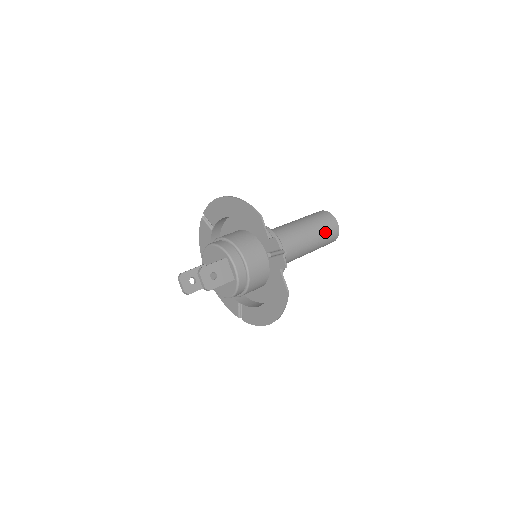
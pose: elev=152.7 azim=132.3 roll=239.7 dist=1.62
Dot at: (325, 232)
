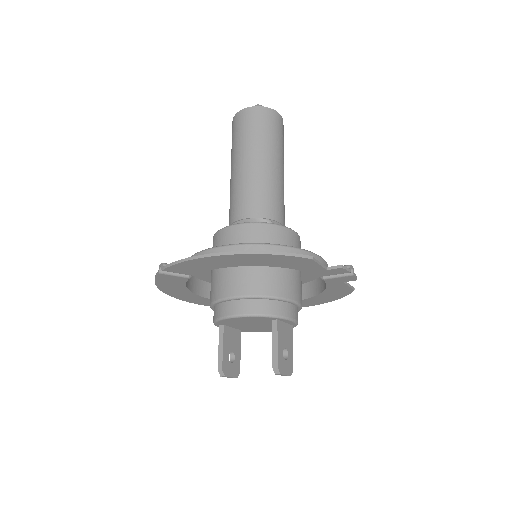
Dot at: (282, 144)
